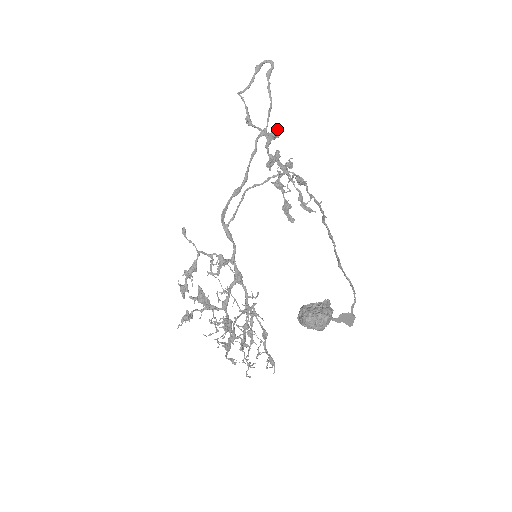
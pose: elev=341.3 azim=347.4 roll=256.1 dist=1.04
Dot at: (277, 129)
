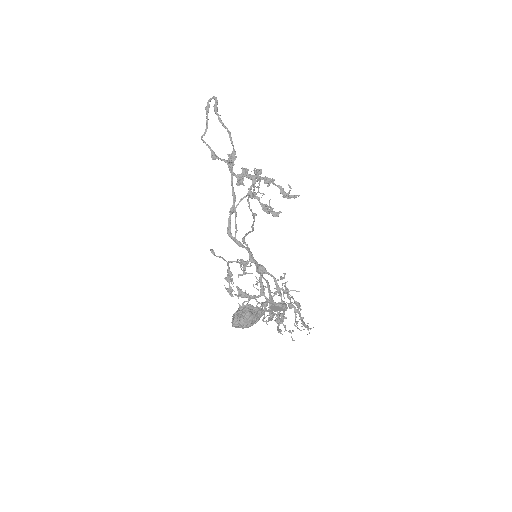
Dot at: (231, 155)
